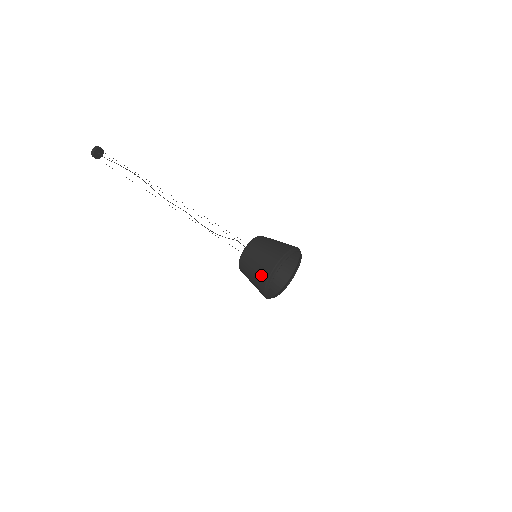
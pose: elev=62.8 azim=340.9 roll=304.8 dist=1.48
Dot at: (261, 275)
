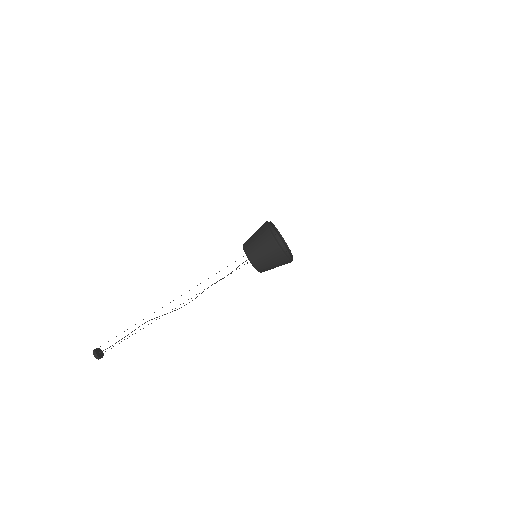
Dot at: (265, 238)
